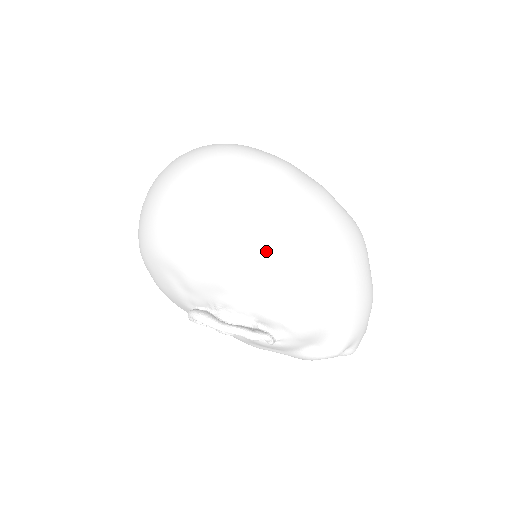
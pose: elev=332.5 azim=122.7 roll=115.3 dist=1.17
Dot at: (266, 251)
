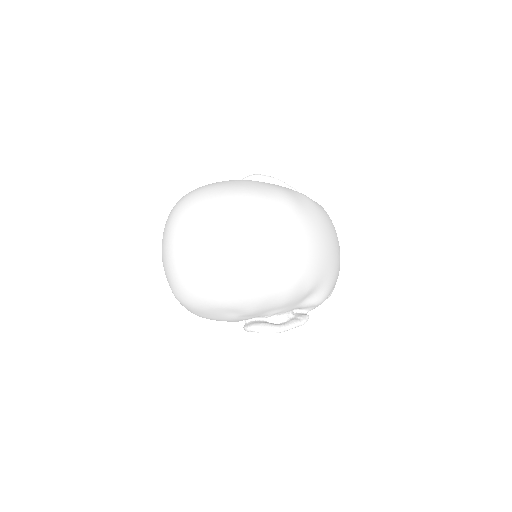
Dot at: (311, 274)
